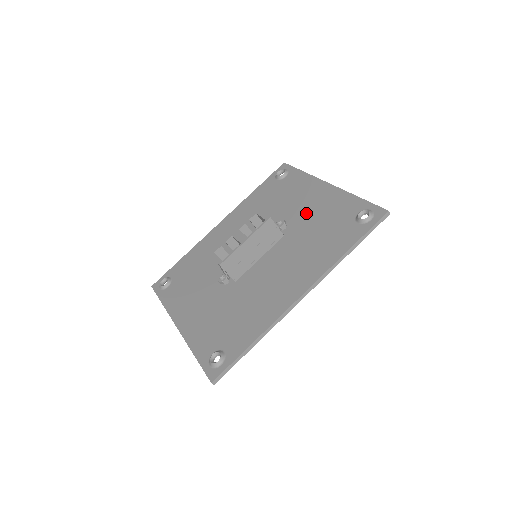
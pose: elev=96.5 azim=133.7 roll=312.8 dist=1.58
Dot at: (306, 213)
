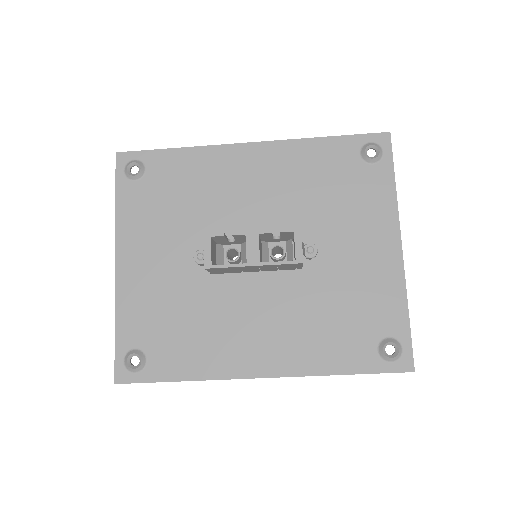
Dot at: (346, 265)
